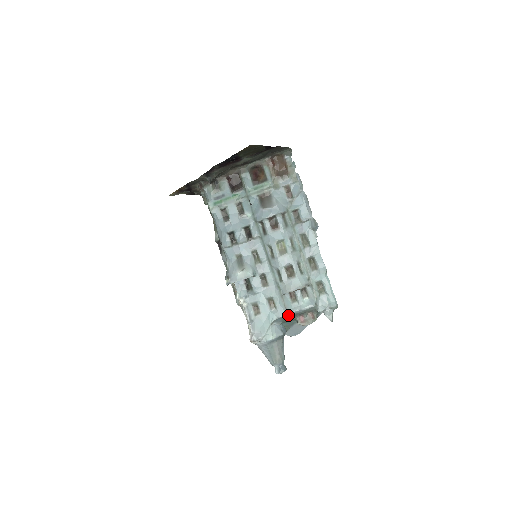
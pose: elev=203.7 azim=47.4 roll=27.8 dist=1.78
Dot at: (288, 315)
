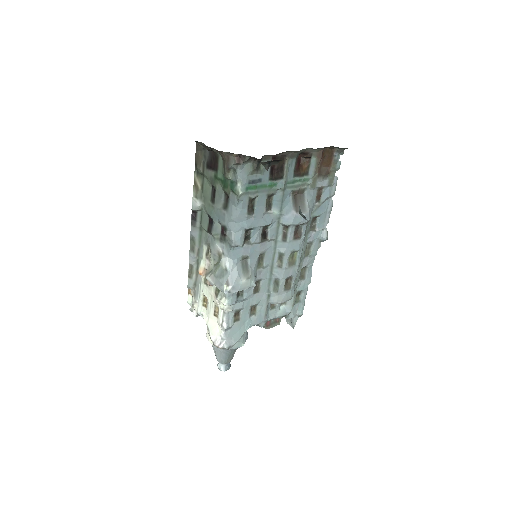
Dot at: (264, 322)
